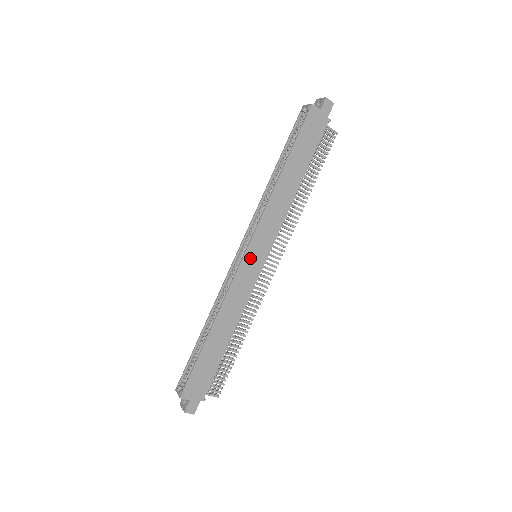
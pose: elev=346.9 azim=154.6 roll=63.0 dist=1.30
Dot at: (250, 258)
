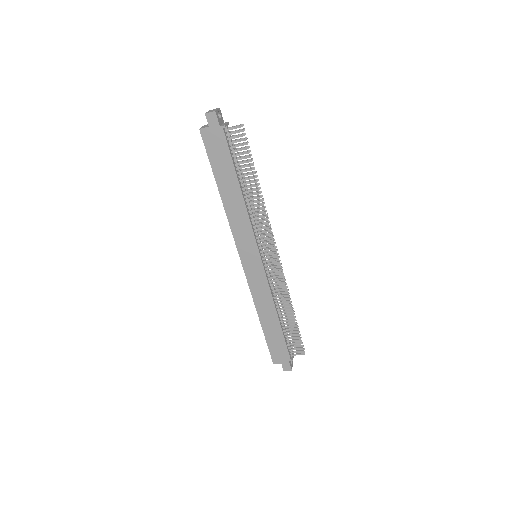
Dot at: (248, 263)
